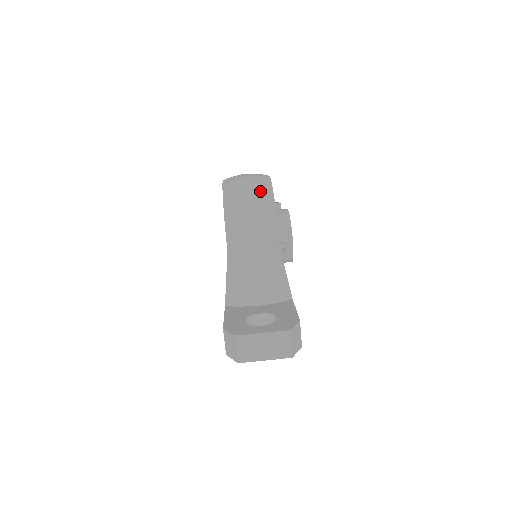
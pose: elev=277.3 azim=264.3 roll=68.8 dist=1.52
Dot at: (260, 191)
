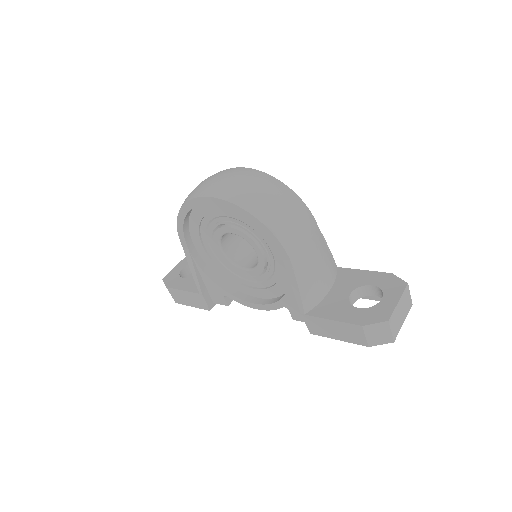
Dot at: (271, 184)
